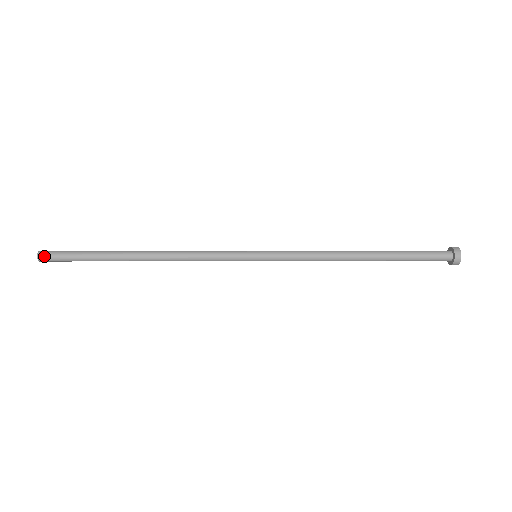
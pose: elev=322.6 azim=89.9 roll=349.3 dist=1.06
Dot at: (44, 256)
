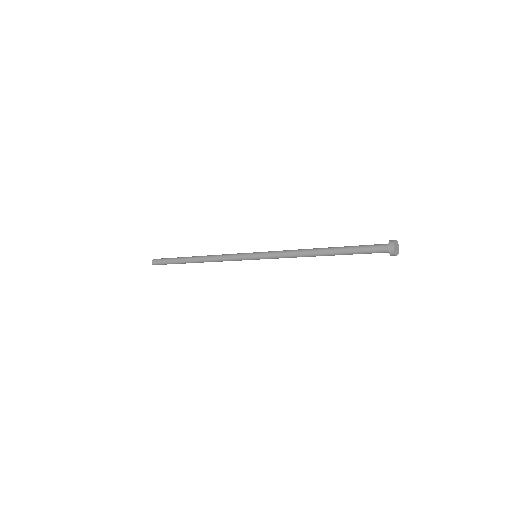
Dot at: (155, 259)
